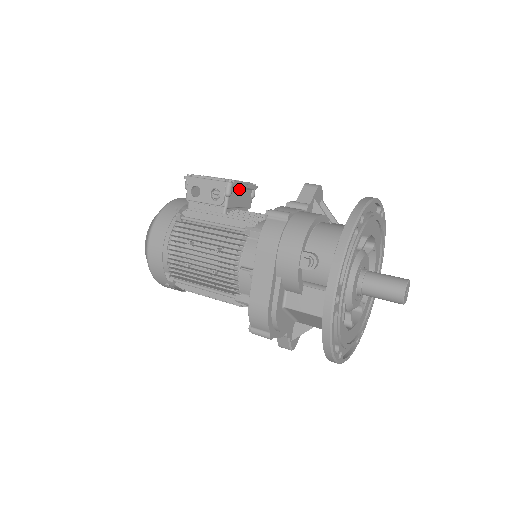
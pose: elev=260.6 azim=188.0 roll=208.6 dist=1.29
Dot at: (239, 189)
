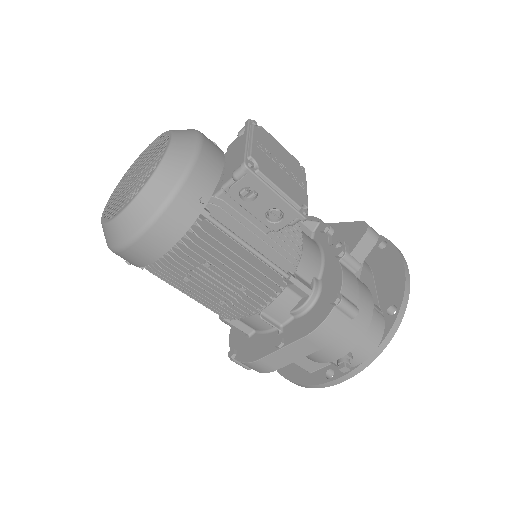
Dot at: occluded
